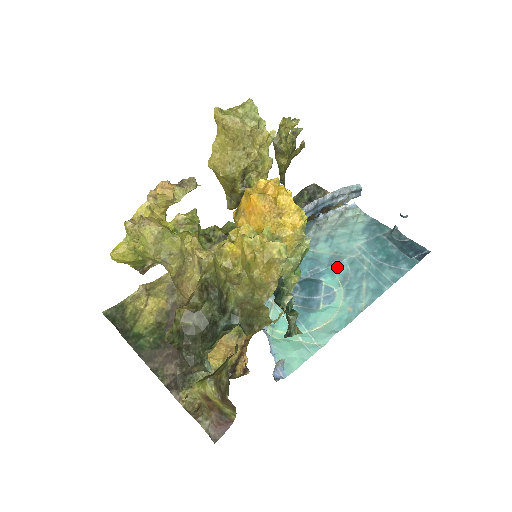
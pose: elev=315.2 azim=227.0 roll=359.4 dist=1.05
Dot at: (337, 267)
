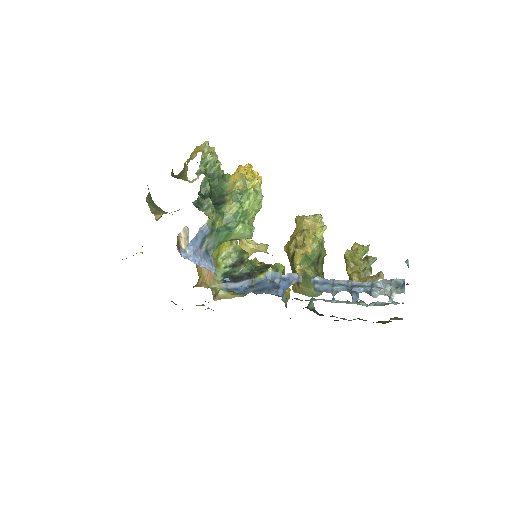
Dot at: occluded
